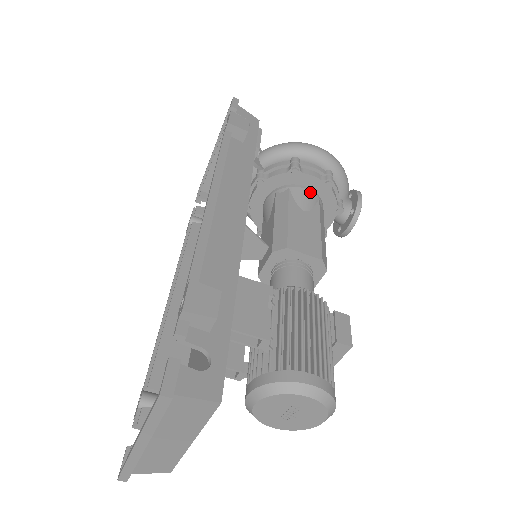
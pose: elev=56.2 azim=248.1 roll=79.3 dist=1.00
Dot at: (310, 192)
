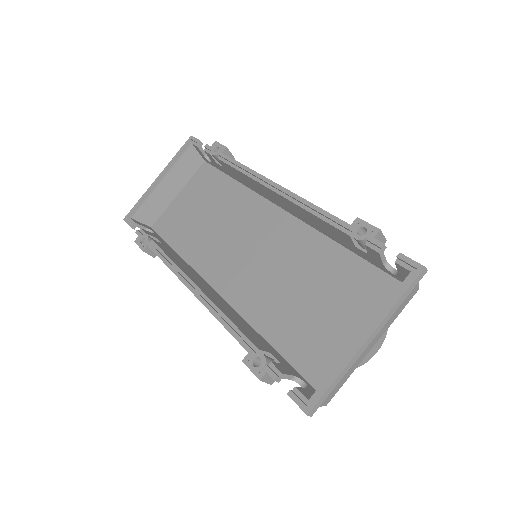
Dot at: occluded
